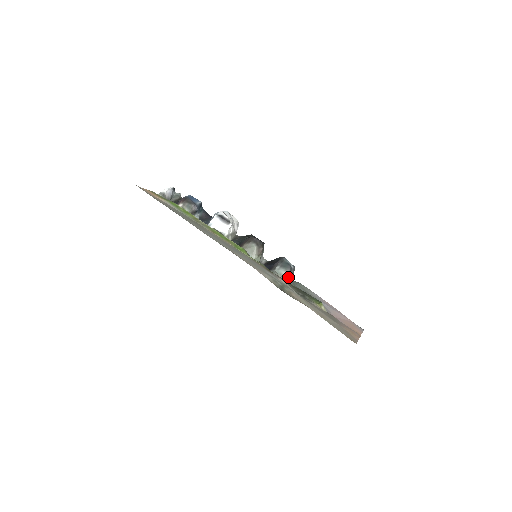
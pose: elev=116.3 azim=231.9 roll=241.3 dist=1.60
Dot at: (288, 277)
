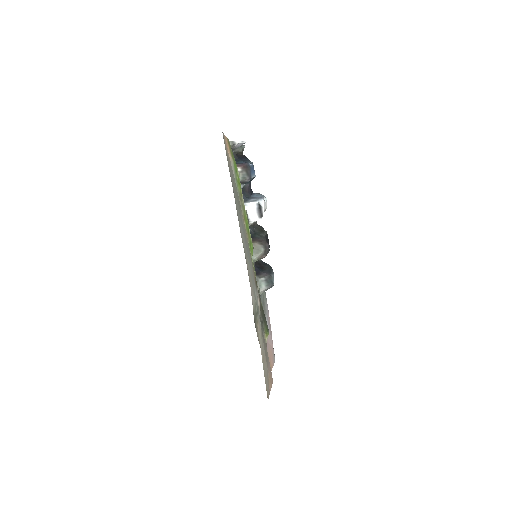
Dot at: (263, 291)
